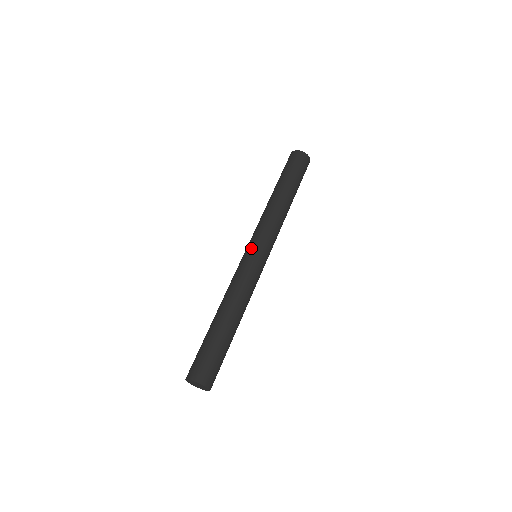
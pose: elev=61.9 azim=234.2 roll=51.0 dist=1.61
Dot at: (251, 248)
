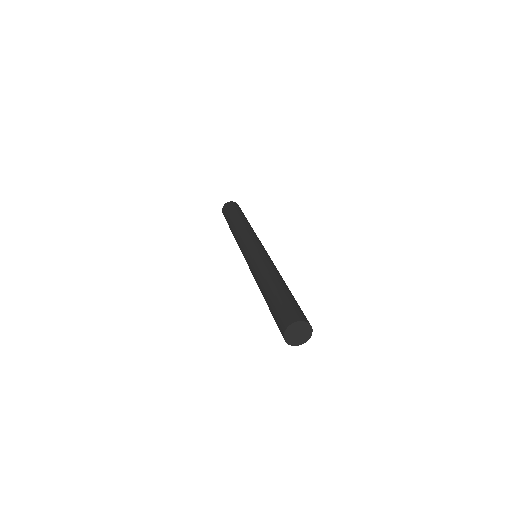
Dot at: (262, 246)
